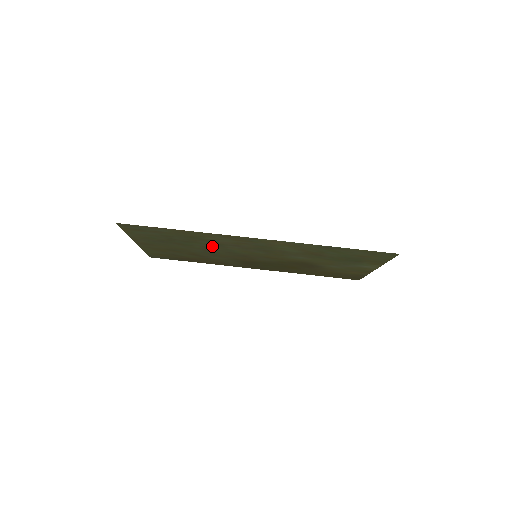
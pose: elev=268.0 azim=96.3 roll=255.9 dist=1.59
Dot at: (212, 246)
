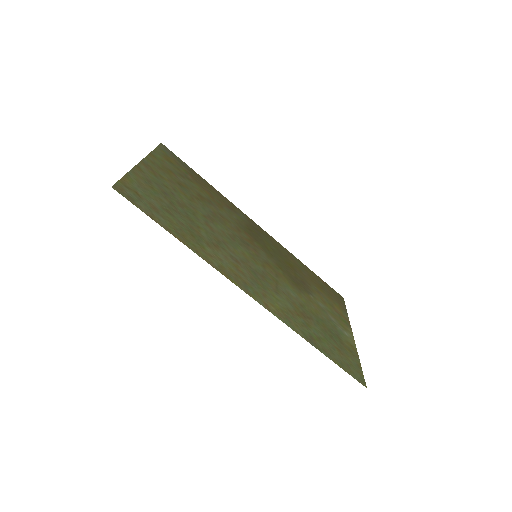
Dot at: (215, 234)
